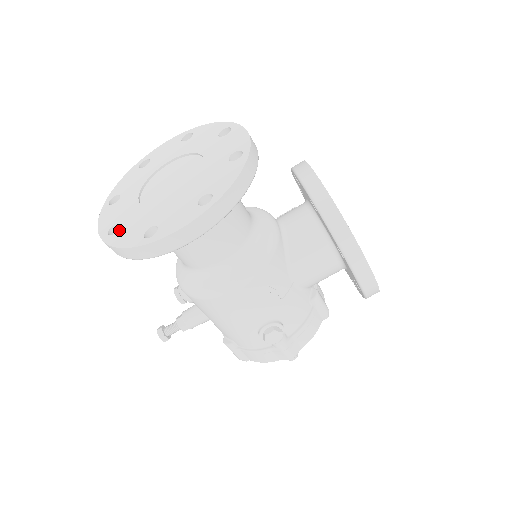
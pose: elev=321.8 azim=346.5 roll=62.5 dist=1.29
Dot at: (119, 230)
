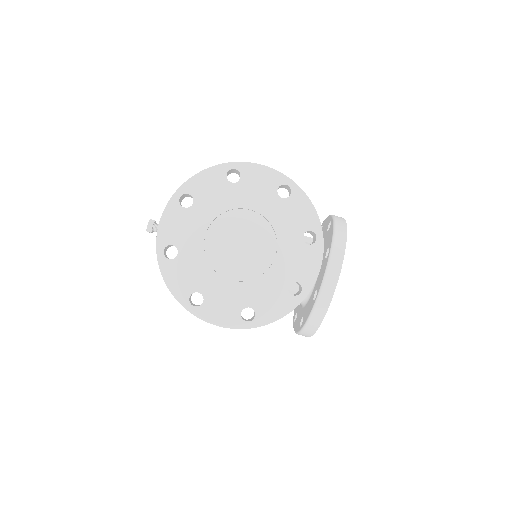
Dot at: (175, 260)
